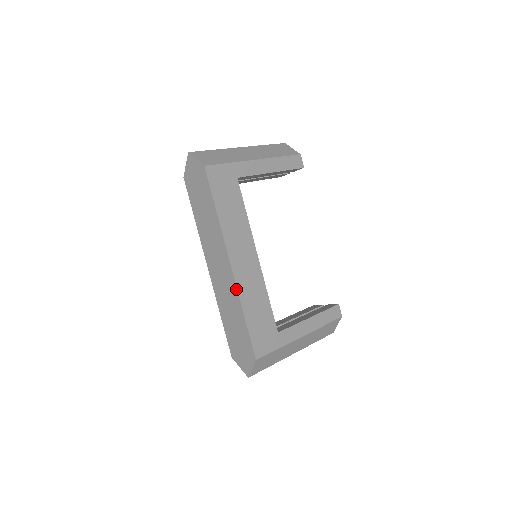
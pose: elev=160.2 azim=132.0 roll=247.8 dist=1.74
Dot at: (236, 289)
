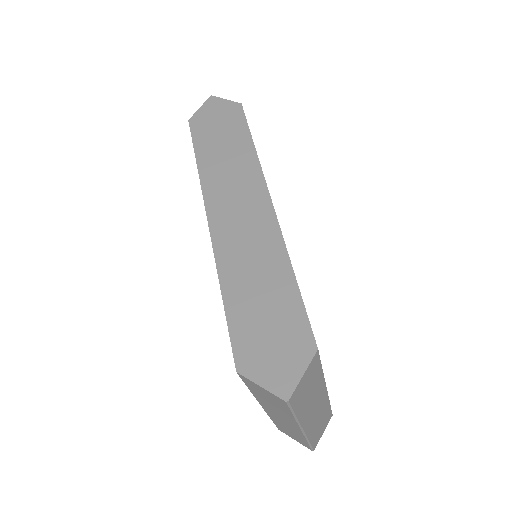
Dot at: (280, 234)
